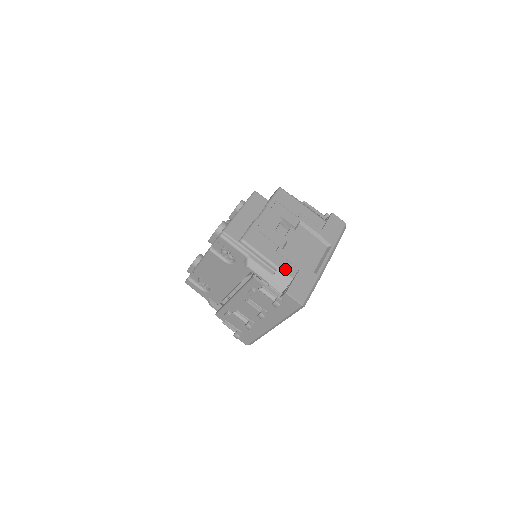
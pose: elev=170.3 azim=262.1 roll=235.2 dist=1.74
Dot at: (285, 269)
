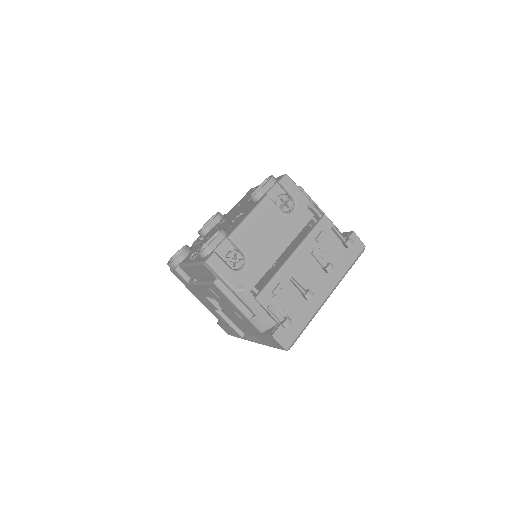
Dot at: occluded
